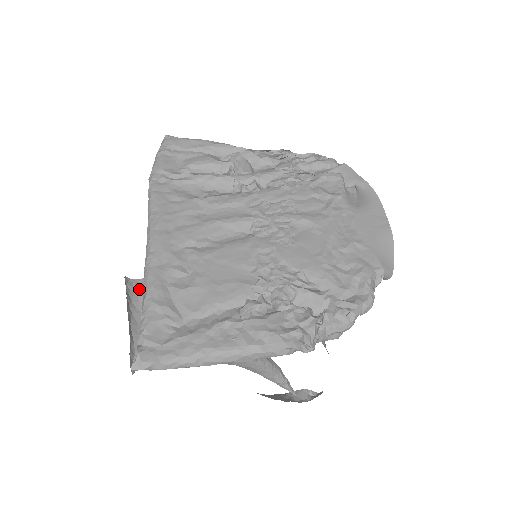
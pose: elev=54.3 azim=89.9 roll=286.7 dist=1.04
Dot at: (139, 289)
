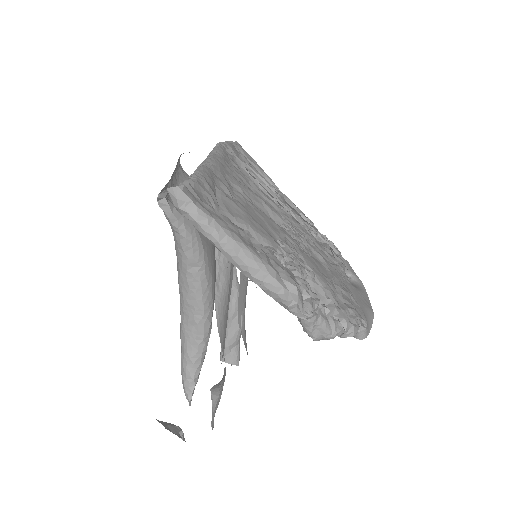
Dot at: (182, 173)
